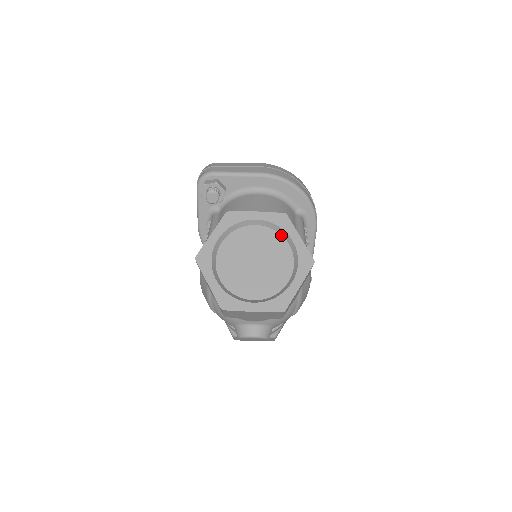
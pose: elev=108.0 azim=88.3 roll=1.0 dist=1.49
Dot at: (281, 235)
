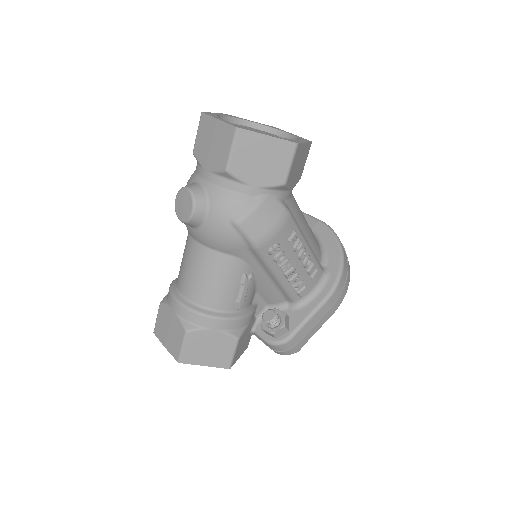
Dot at: occluded
